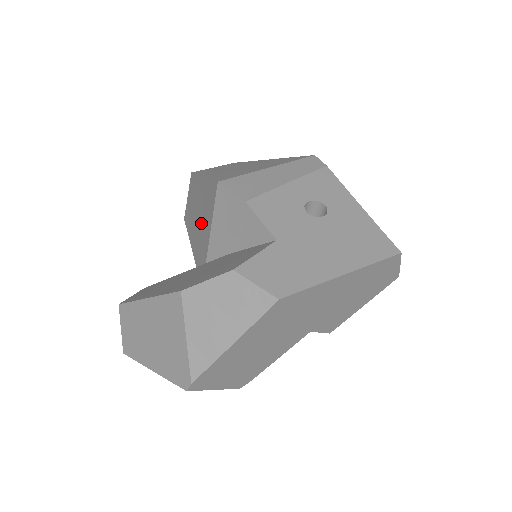
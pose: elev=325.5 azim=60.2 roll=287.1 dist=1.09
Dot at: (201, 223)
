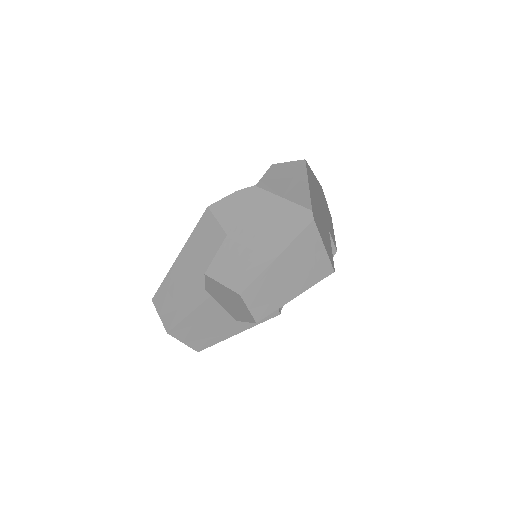
Dot at: (205, 261)
